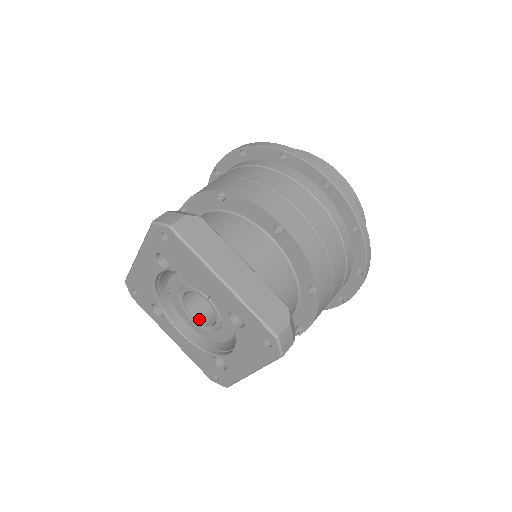
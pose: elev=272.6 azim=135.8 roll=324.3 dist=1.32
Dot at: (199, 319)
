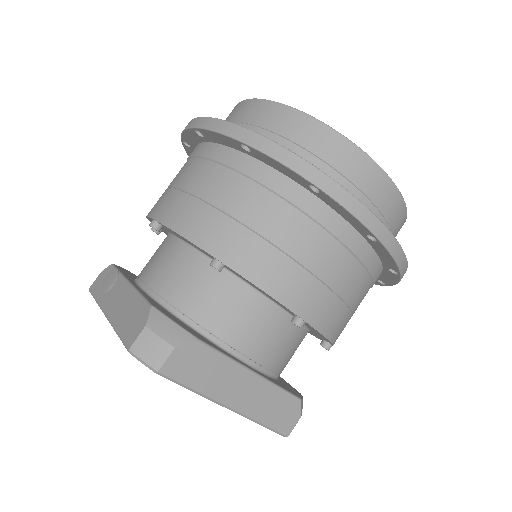
Dot at: occluded
